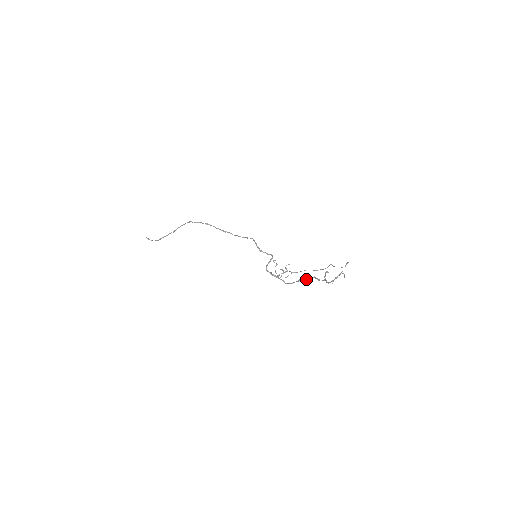
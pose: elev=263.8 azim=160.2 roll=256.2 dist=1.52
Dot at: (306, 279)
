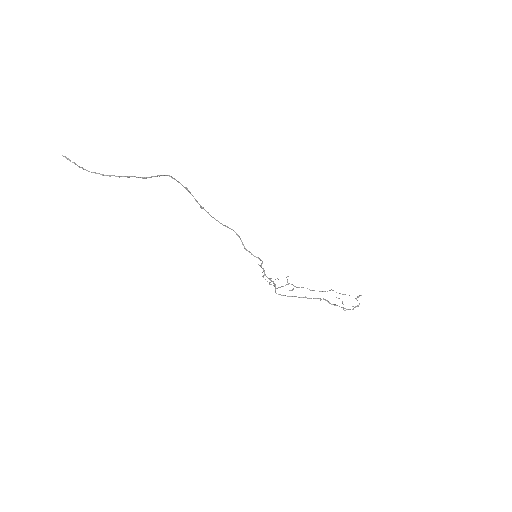
Dot at: (315, 298)
